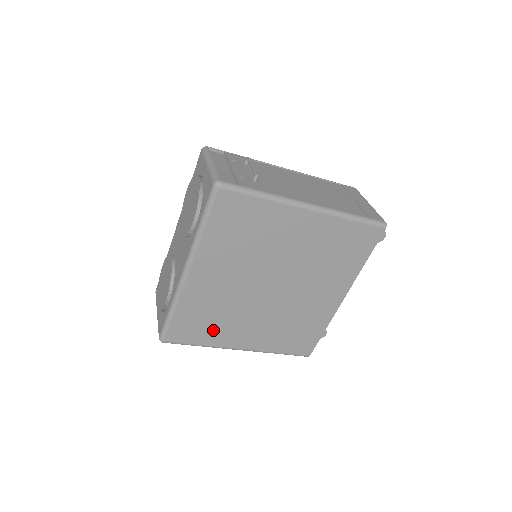
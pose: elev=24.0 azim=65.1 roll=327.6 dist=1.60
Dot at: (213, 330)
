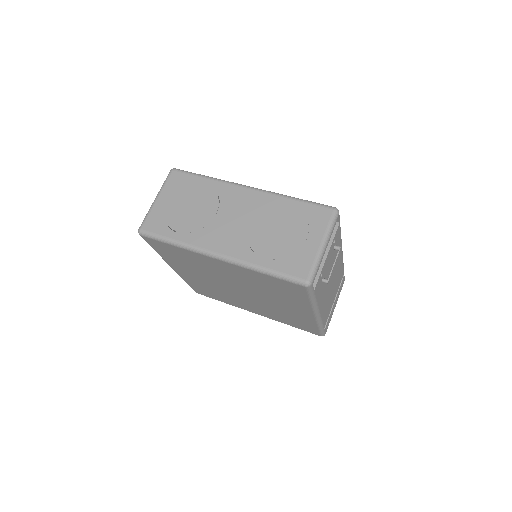
Dot at: (176, 259)
